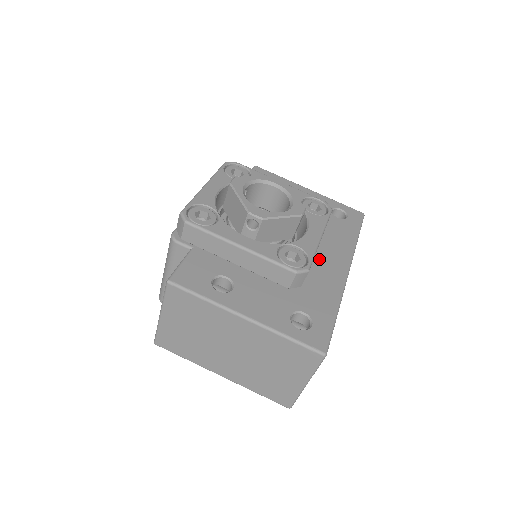
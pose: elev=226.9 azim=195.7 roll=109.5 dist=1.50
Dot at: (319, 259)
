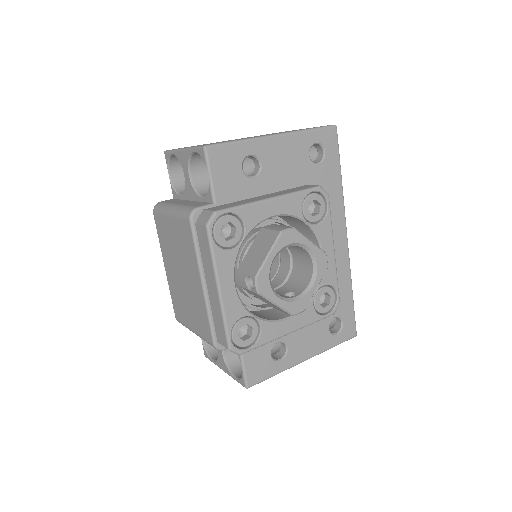
Dot at: occluded
